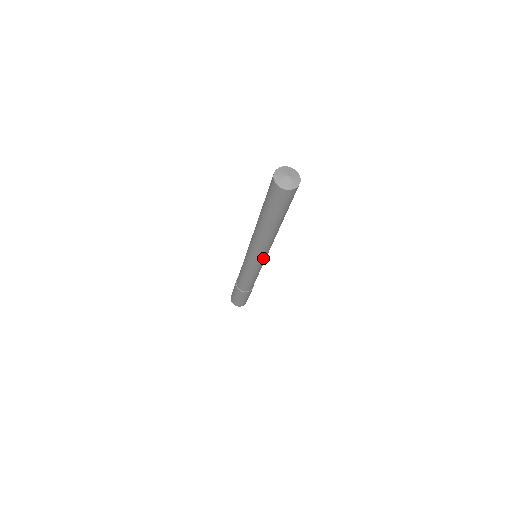
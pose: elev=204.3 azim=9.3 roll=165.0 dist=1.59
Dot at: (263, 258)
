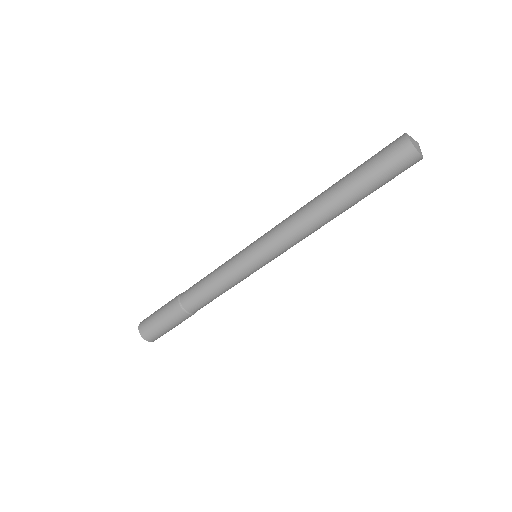
Dot at: (277, 256)
